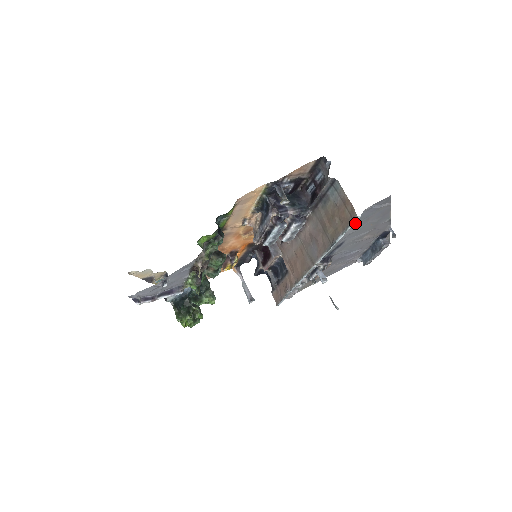
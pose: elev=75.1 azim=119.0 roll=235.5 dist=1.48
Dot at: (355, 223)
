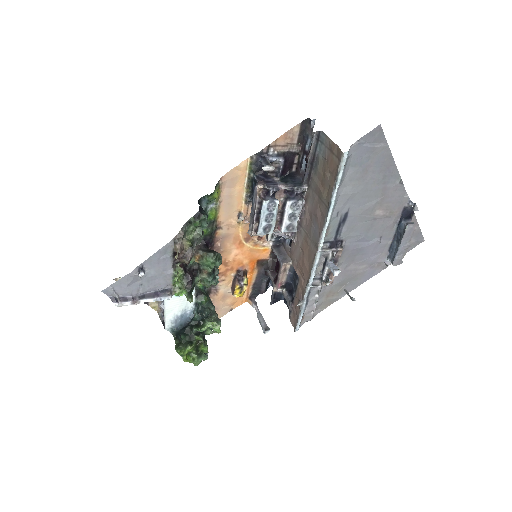
Dot at: (349, 174)
